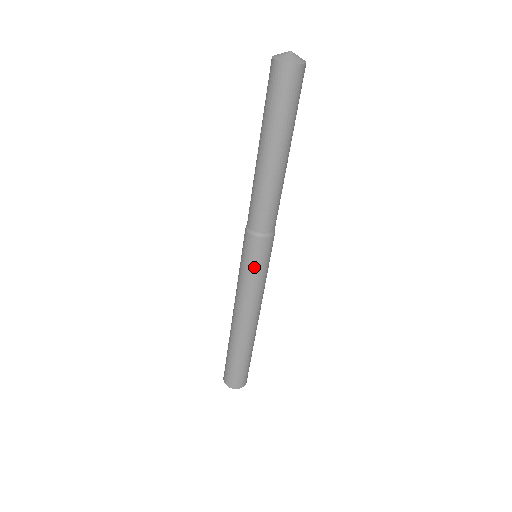
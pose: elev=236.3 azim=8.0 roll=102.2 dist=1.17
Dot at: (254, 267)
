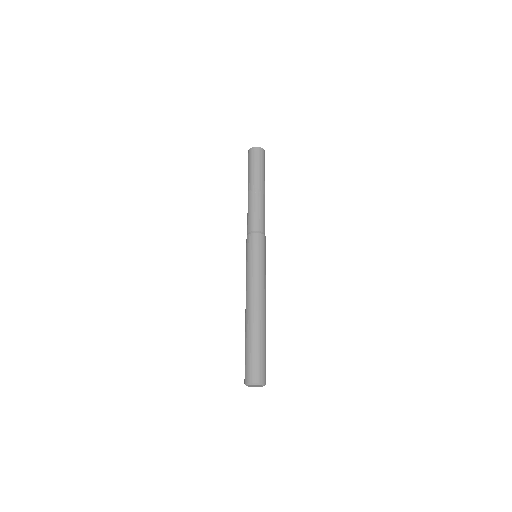
Dot at: (264, 256)
